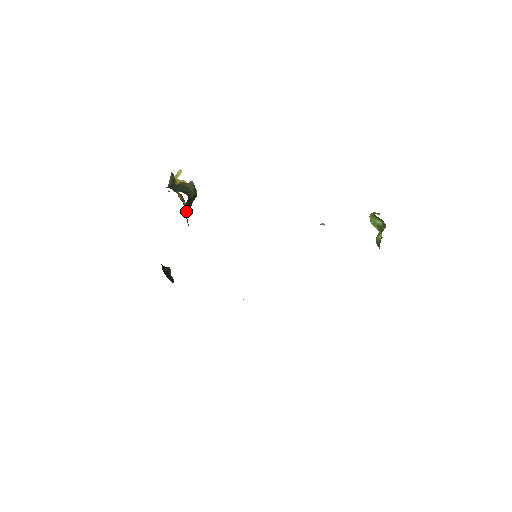
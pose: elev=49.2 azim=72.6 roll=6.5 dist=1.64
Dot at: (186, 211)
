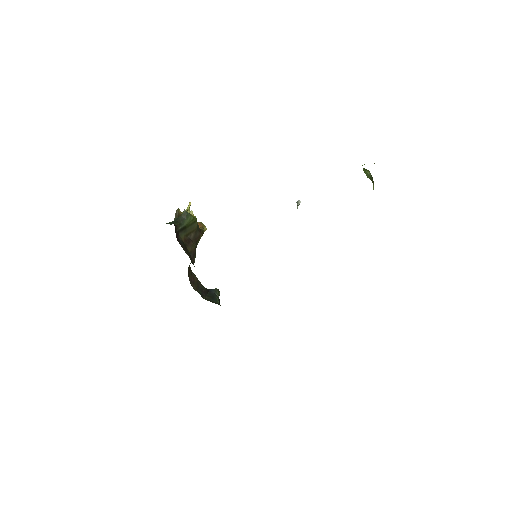
Dot at: (191, 237)
